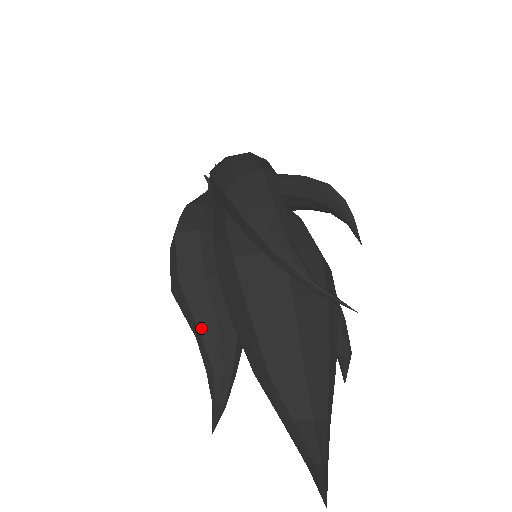
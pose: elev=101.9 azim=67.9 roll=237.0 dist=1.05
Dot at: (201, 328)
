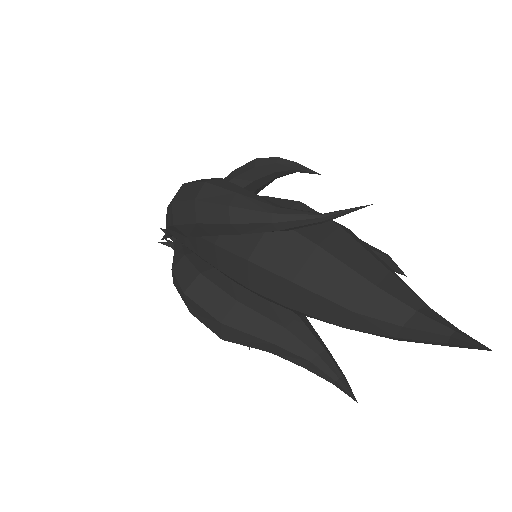
Dot at: (271, 340)
